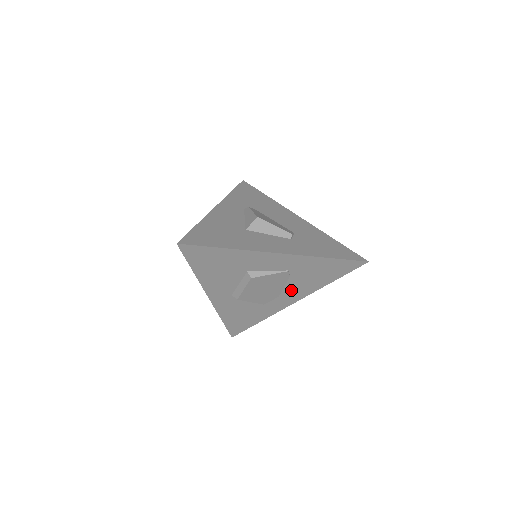
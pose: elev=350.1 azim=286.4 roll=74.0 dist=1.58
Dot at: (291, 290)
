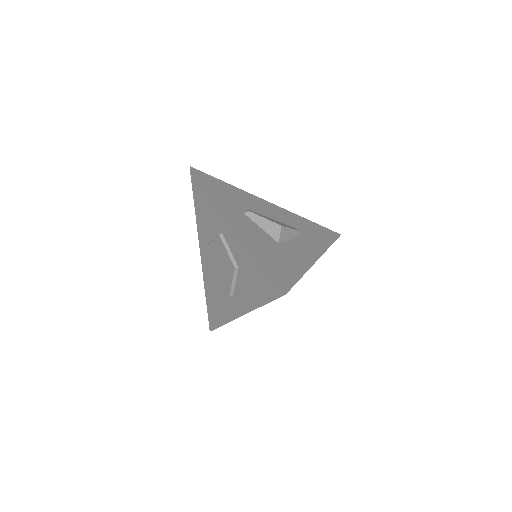
Dot at: occluded
